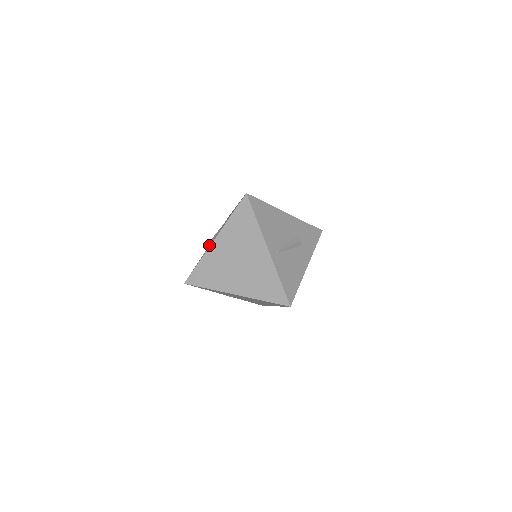
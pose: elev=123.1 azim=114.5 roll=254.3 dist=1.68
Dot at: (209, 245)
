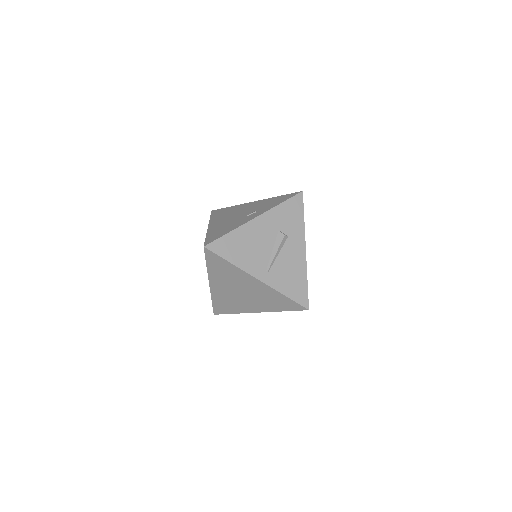
Dot at: occluded
